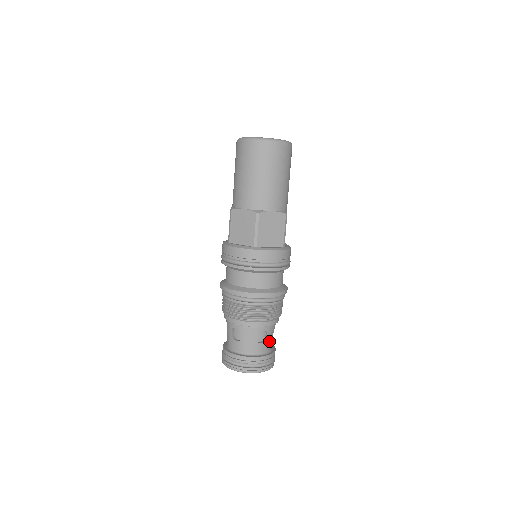
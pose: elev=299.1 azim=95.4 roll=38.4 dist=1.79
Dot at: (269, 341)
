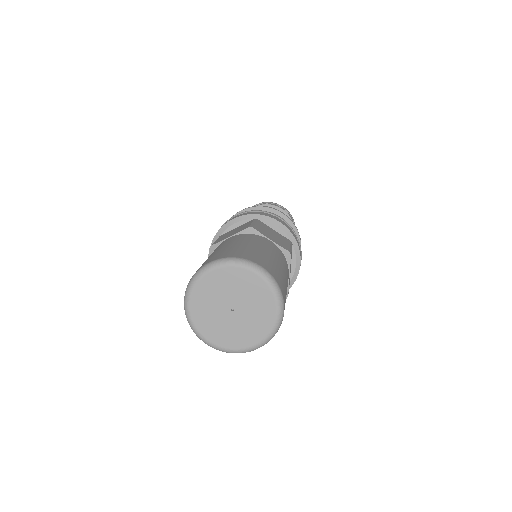
Dot at: occluded
